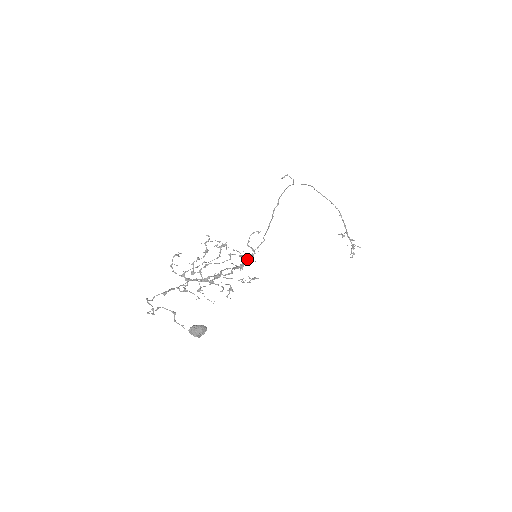
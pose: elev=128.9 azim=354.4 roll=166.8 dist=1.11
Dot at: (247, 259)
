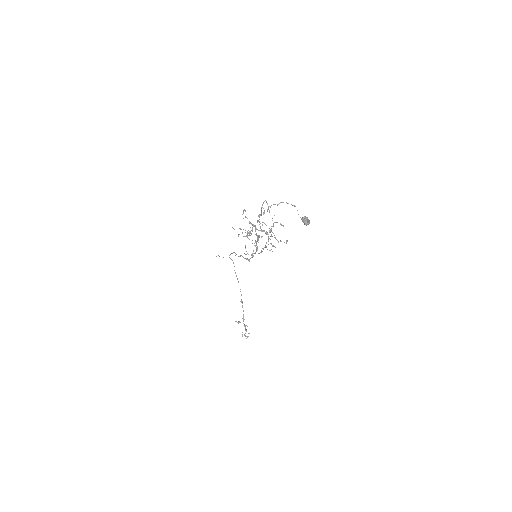
Dot at: (254, 253)
